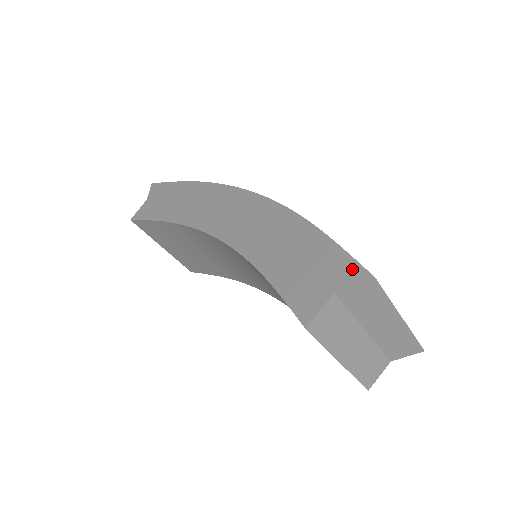
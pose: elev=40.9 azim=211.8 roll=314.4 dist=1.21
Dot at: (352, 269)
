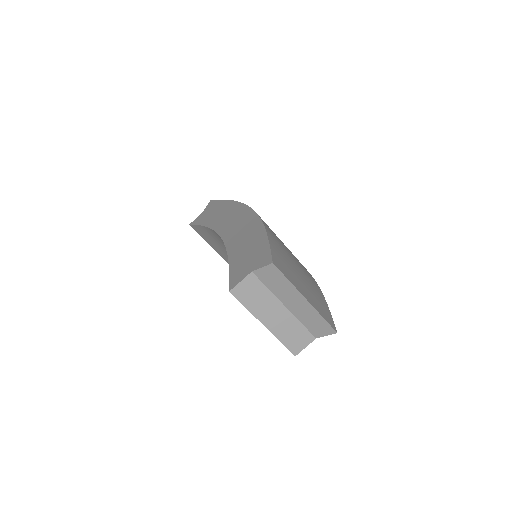
Dot at: (266, 258)
